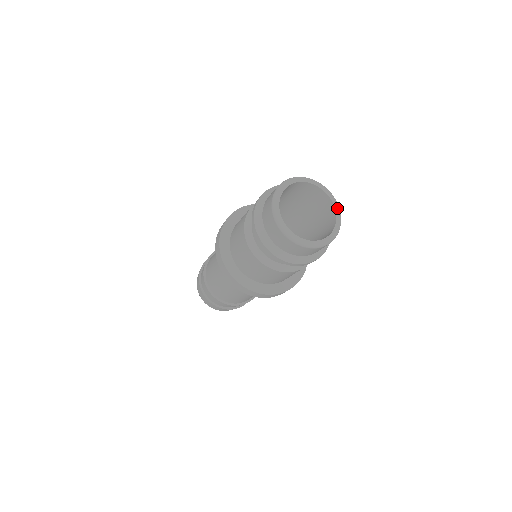
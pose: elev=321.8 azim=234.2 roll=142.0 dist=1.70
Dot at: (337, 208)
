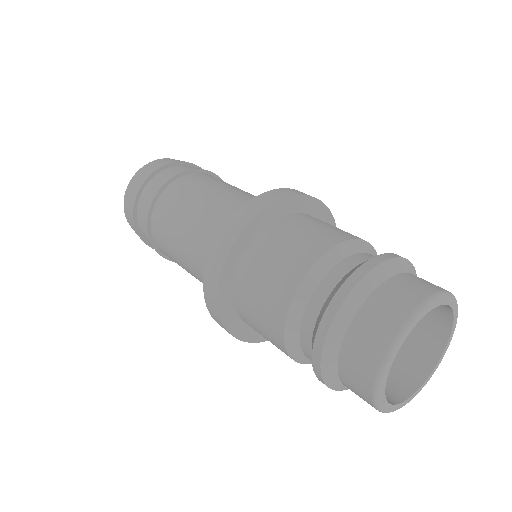
Dot at: occluded
